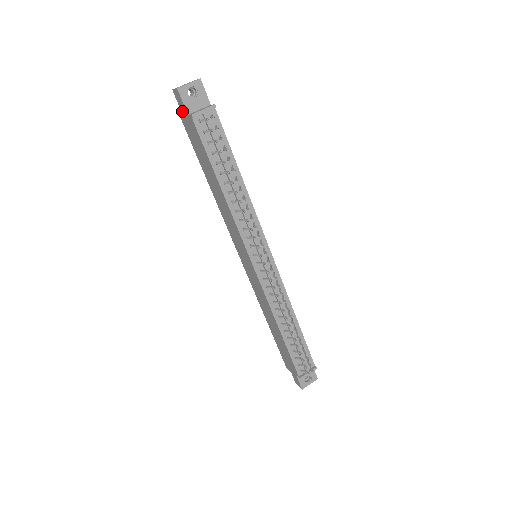
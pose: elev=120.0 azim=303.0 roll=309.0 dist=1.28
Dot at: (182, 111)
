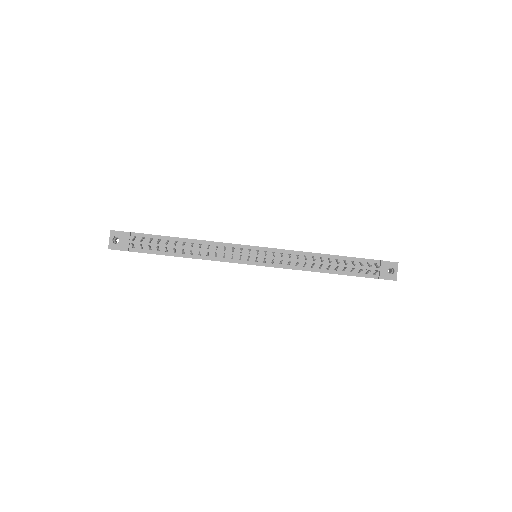
Dot at: occluded
